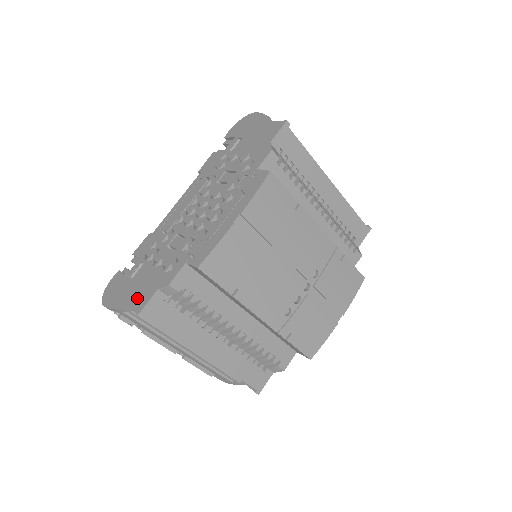
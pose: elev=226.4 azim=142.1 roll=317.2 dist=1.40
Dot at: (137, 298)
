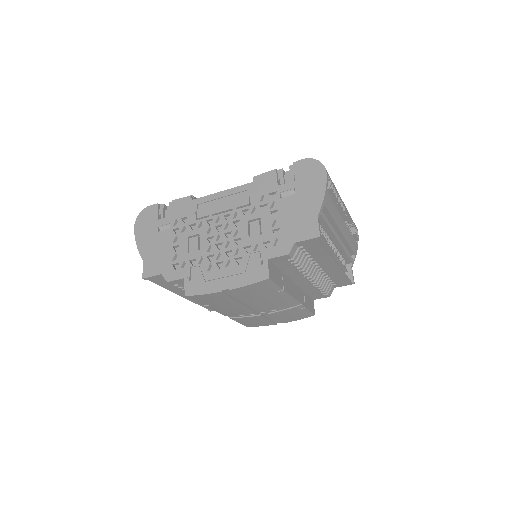
Dot at: (150, 261)
